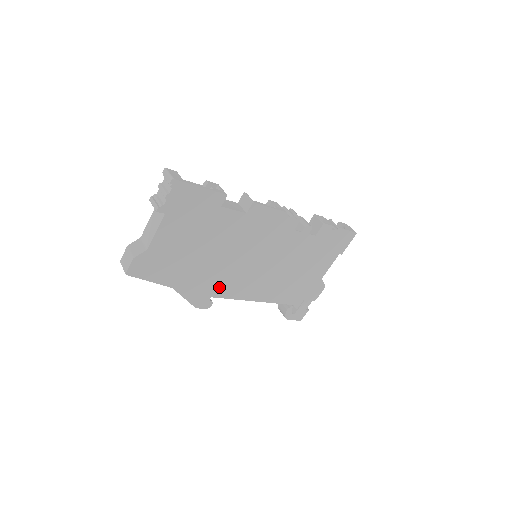
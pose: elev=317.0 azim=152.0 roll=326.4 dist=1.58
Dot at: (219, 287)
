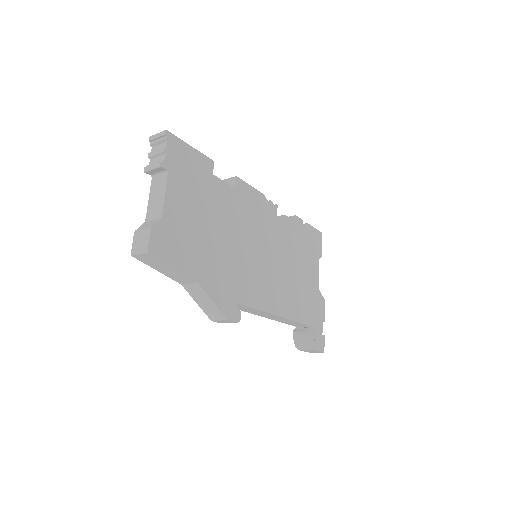
Dot at: (240, 288)
